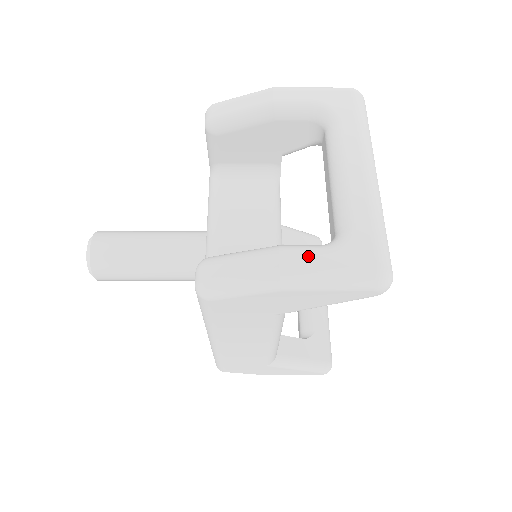
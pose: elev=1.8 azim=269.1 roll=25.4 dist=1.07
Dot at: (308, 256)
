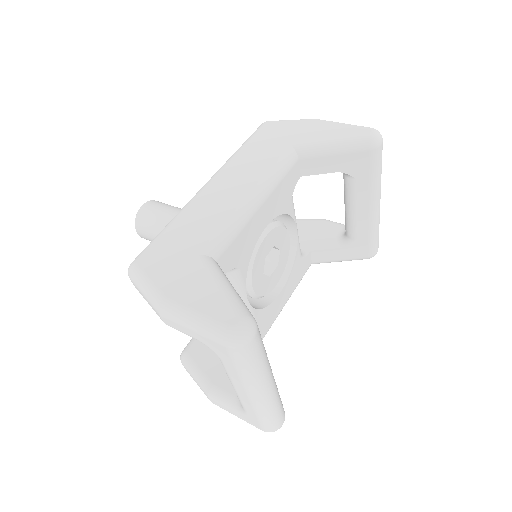
Dot at: (224, 407)
